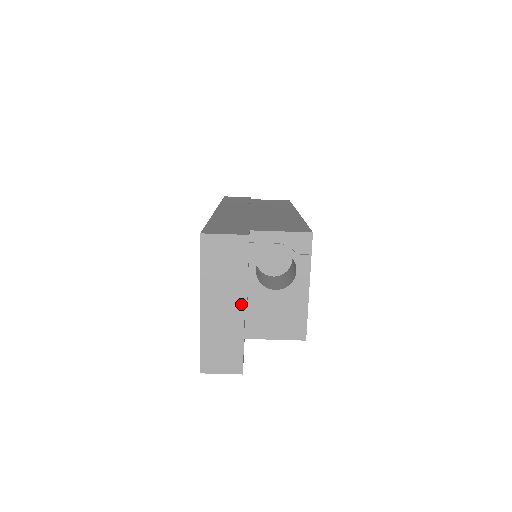
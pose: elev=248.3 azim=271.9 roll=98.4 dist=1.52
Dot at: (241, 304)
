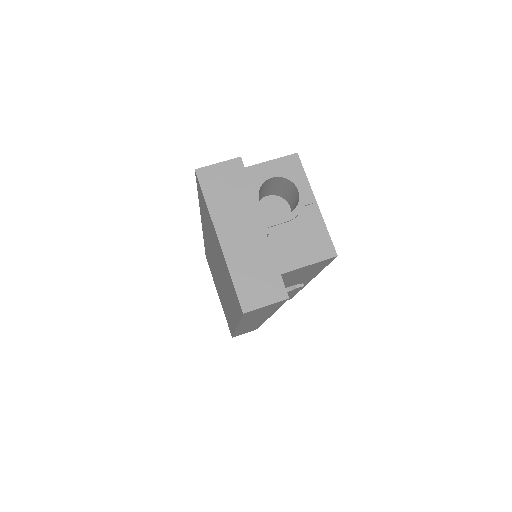
Dot at: (258, 223)
